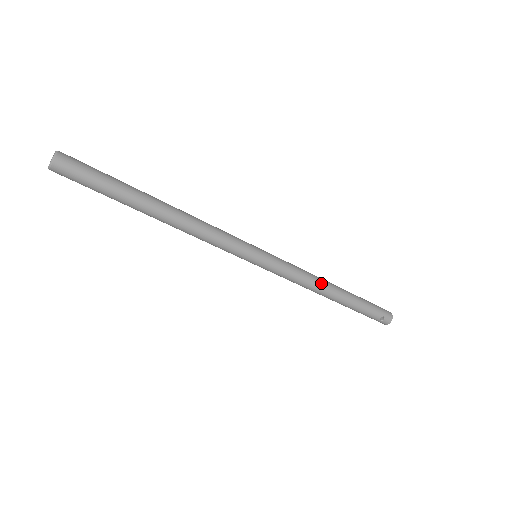
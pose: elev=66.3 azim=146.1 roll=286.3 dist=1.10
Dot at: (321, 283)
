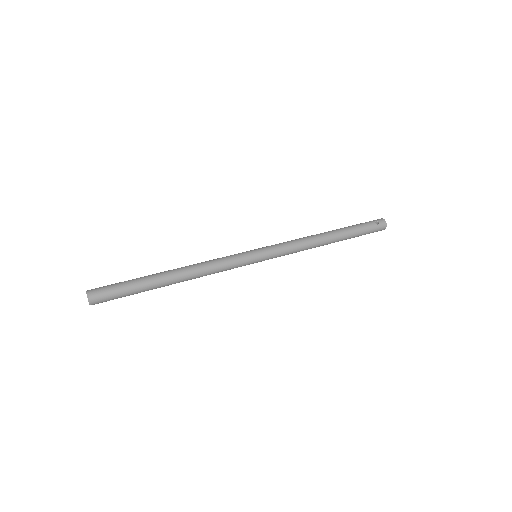
Dot at: (311, 236)
